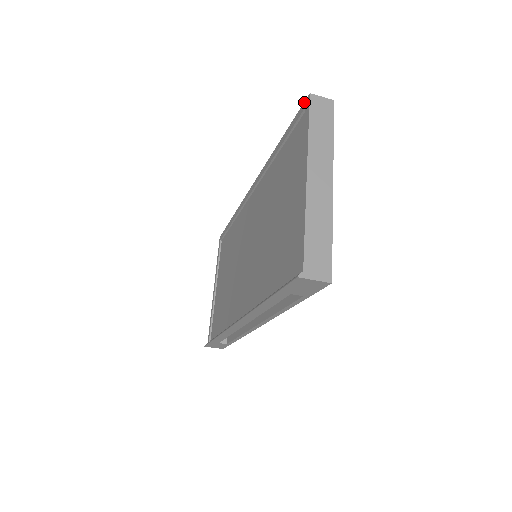
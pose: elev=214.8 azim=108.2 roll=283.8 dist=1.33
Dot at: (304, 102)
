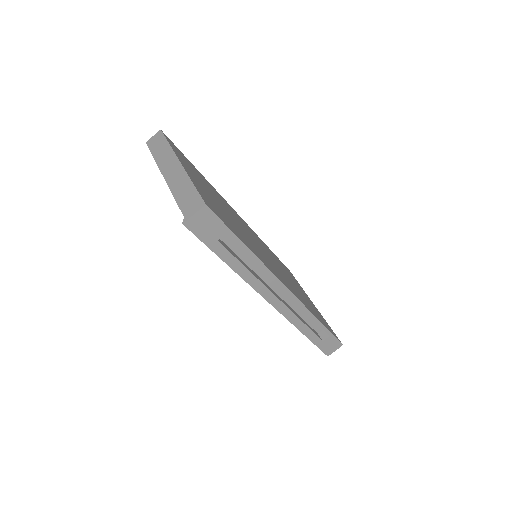
Dot at: occluded
